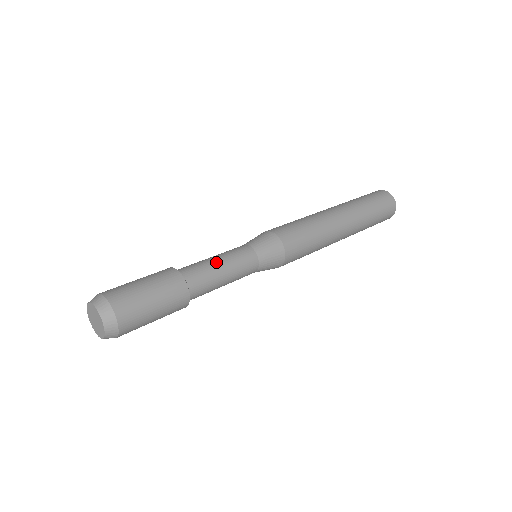
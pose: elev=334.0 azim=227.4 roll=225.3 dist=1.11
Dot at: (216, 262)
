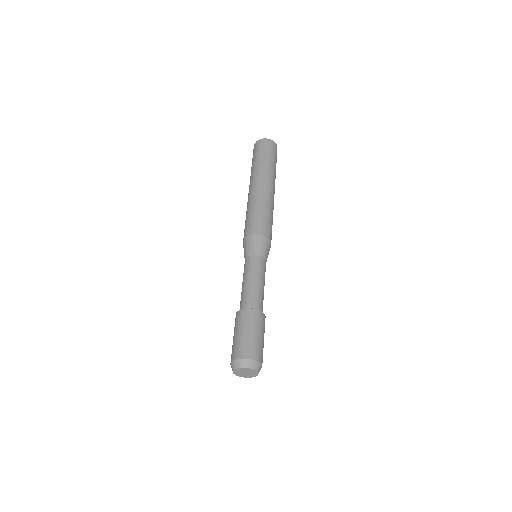
Dot at: occluded
